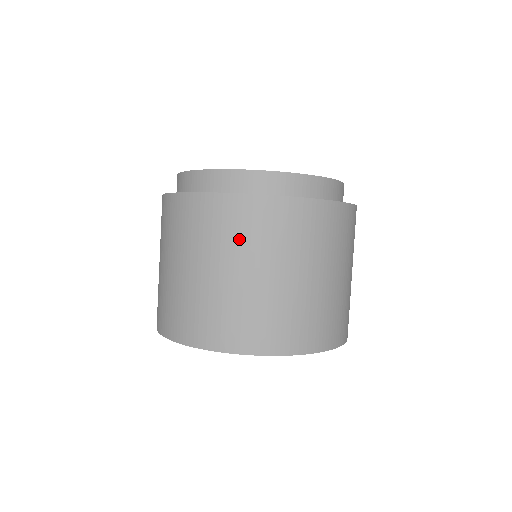
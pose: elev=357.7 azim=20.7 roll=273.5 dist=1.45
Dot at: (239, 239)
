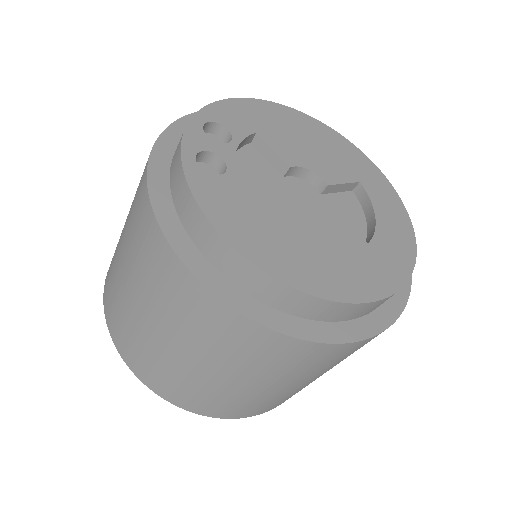
Dot at: (231, 354)
